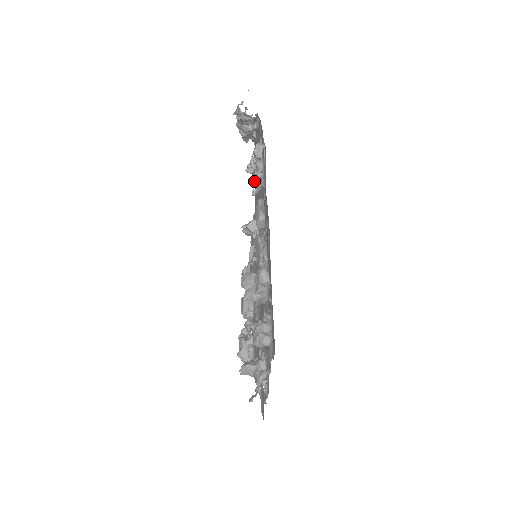
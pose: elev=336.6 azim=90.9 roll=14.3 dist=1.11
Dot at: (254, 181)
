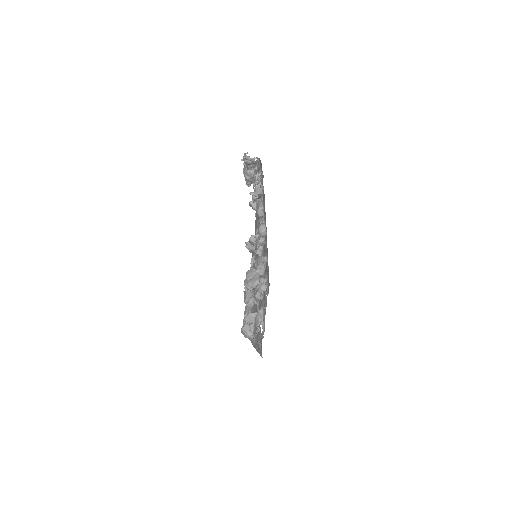
Dot at: (256, 189)
